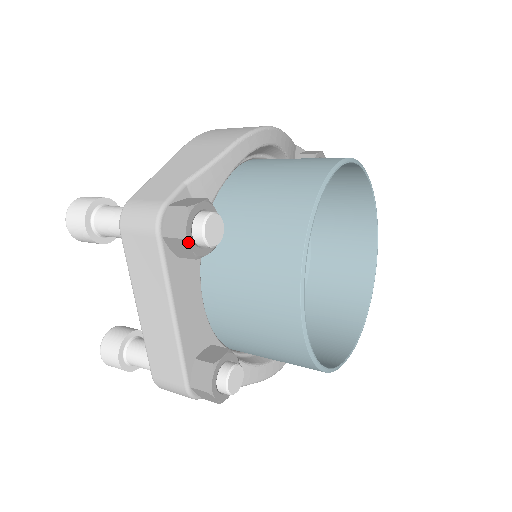
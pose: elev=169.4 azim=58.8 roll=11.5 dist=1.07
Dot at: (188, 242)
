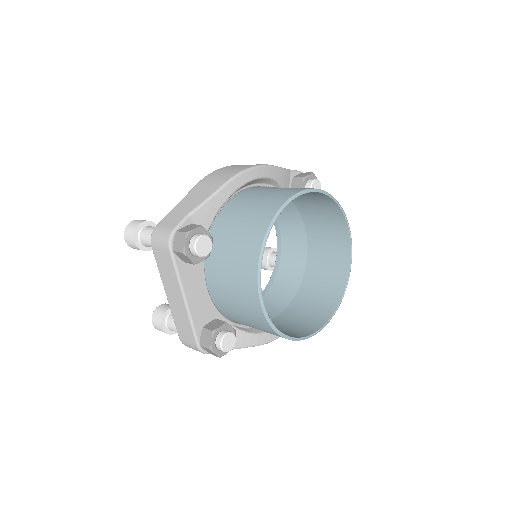
Dot at: (187, 255)
